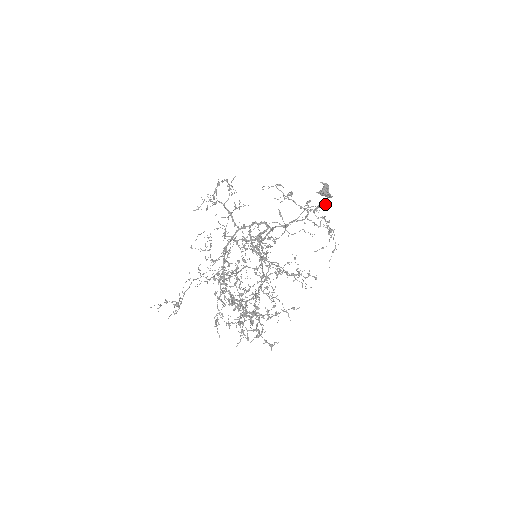
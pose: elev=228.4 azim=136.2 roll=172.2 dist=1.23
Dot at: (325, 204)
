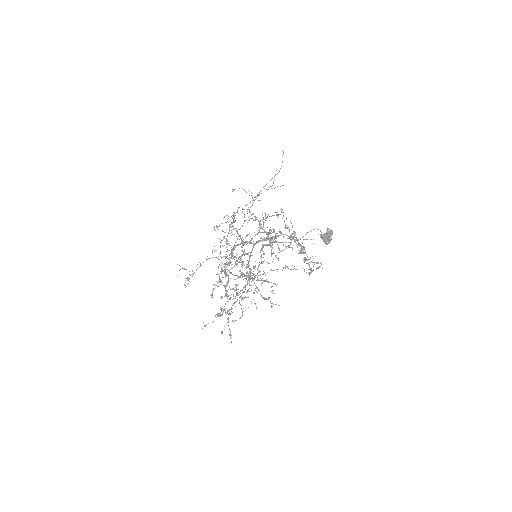
Dot at: occluded
